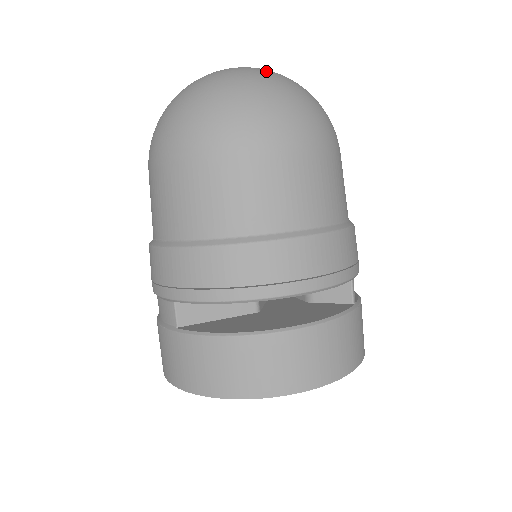
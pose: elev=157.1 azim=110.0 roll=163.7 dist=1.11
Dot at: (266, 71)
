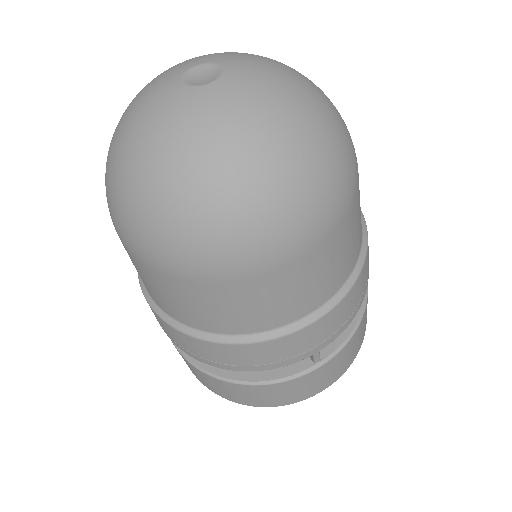
Dot at: (201, 138)
